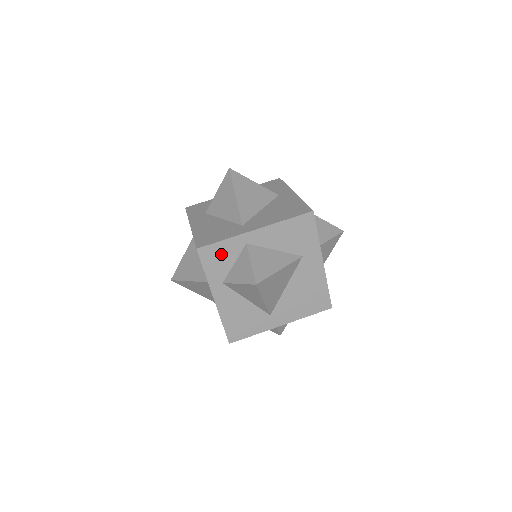
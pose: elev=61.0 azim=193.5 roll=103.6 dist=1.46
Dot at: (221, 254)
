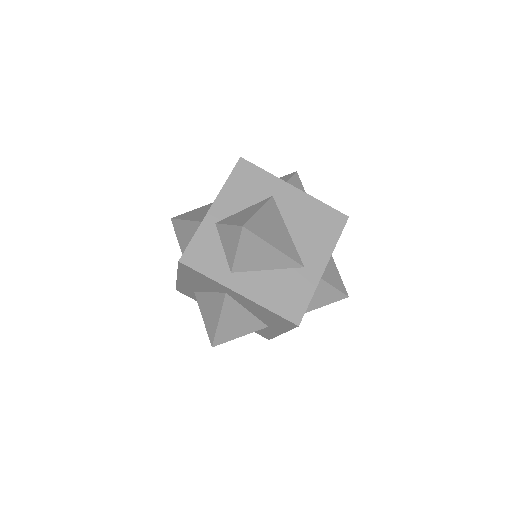
Dot at: (204, 249)
